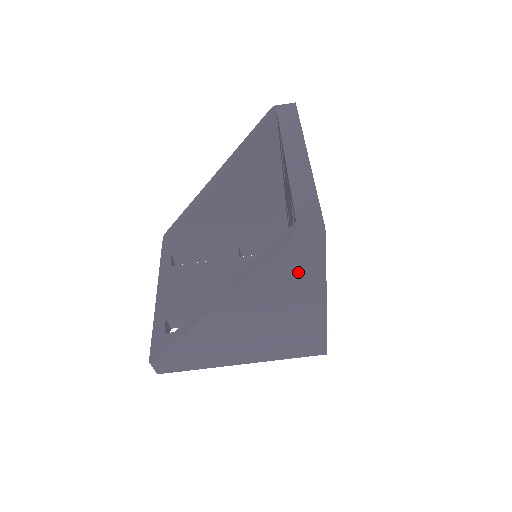
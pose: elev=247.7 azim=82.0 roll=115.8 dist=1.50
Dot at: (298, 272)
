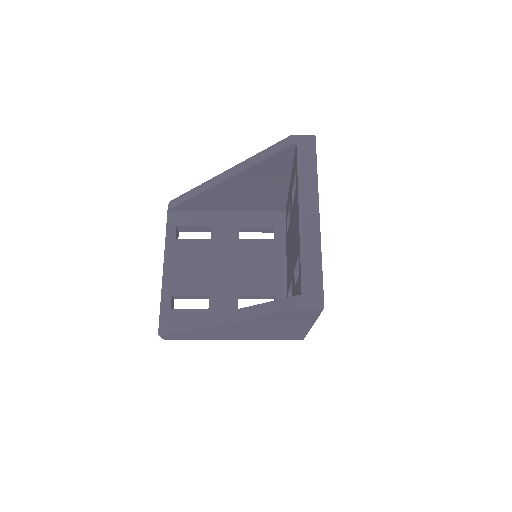
Dot at: (295, 318)
